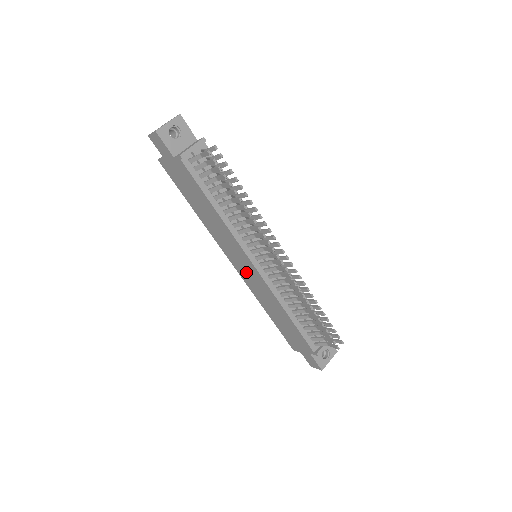
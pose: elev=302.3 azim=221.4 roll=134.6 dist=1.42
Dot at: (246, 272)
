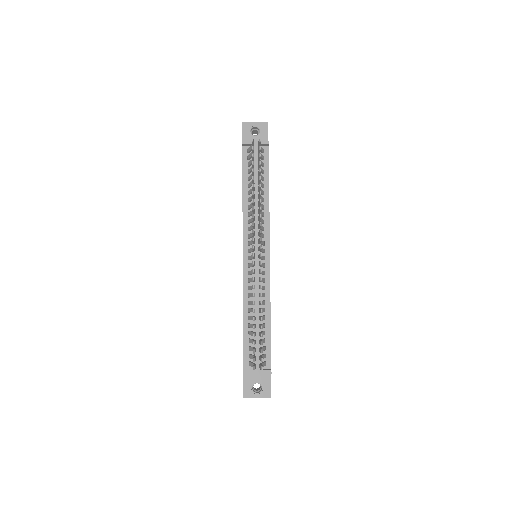
Dot at: occluded
